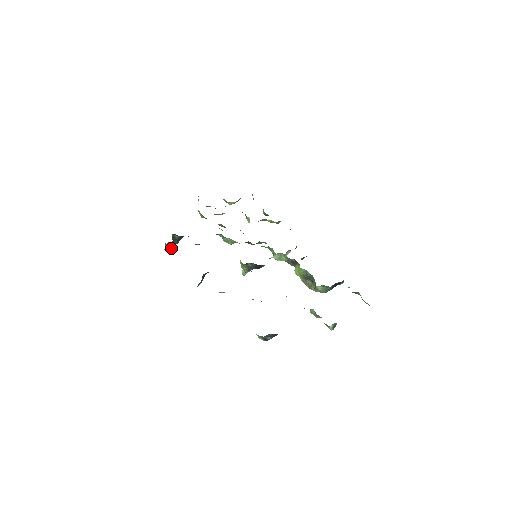
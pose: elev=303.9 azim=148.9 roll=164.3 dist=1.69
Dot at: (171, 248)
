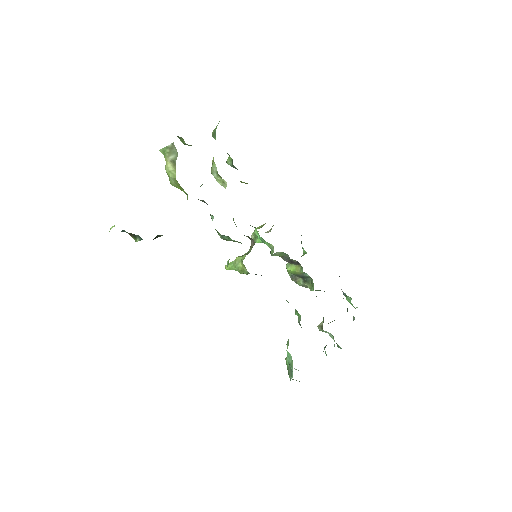
Dot at: (137, 241)
